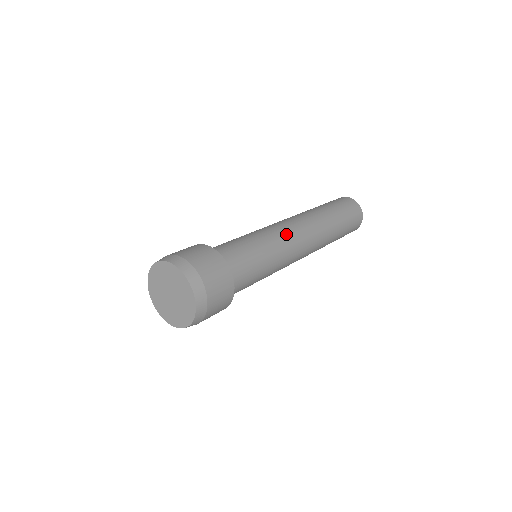
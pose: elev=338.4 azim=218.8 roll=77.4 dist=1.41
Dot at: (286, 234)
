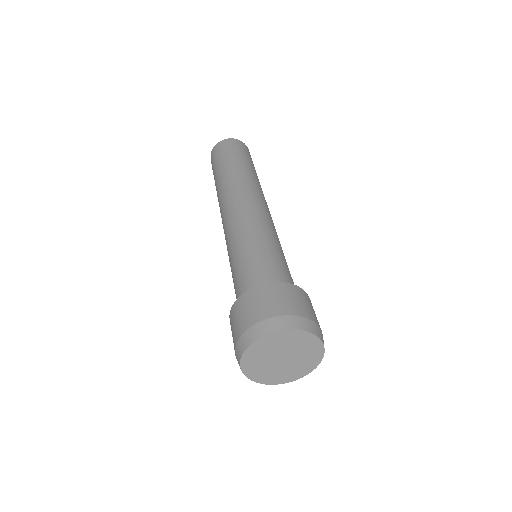
Dot at: occluded
